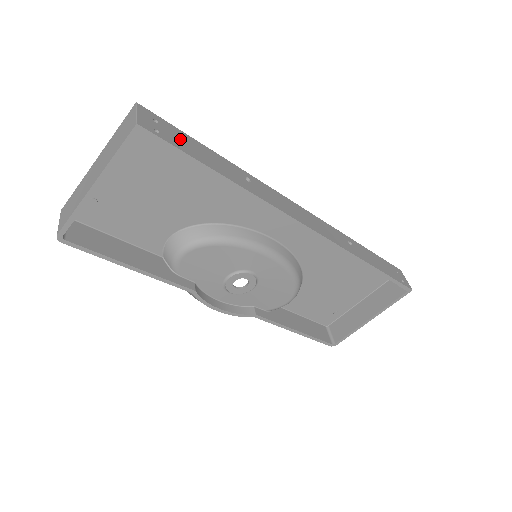
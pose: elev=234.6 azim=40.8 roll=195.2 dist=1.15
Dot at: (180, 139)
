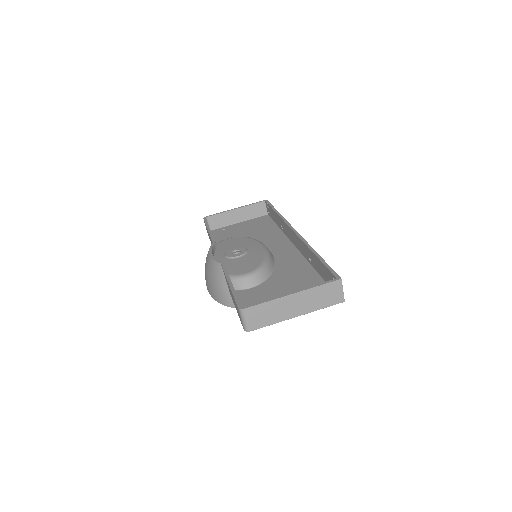
Dot at: occluded
